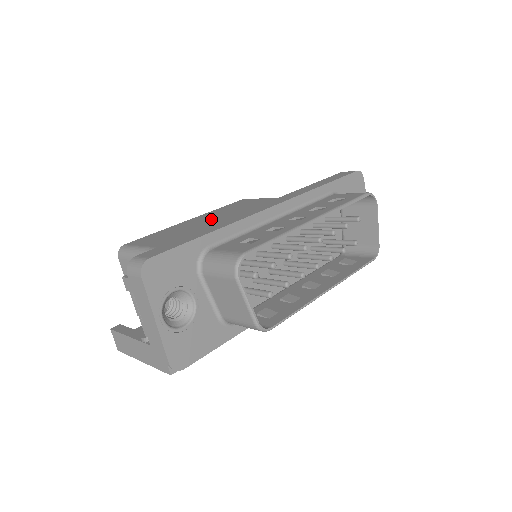
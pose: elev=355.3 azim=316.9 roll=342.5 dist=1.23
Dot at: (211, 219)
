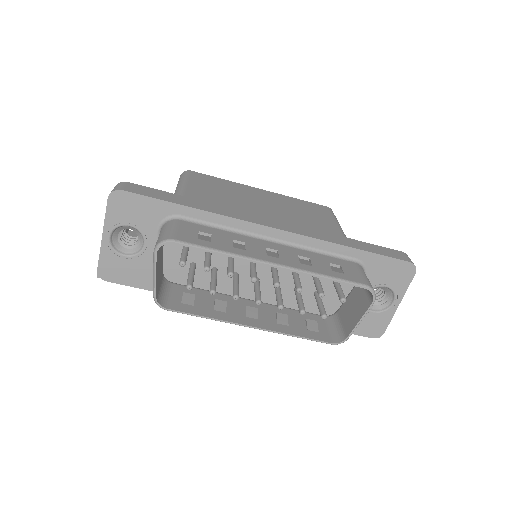
Dot at: (264, 201)
